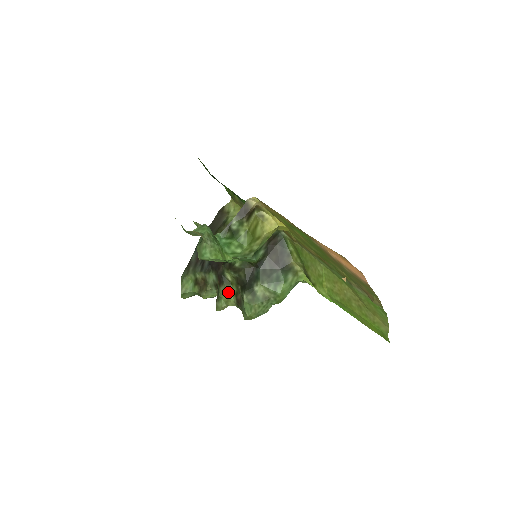
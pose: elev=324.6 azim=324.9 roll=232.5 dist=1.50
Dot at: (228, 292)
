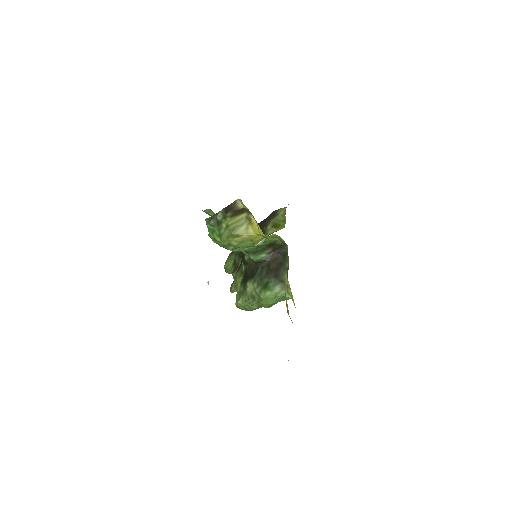
Dot at: (238, 279)
